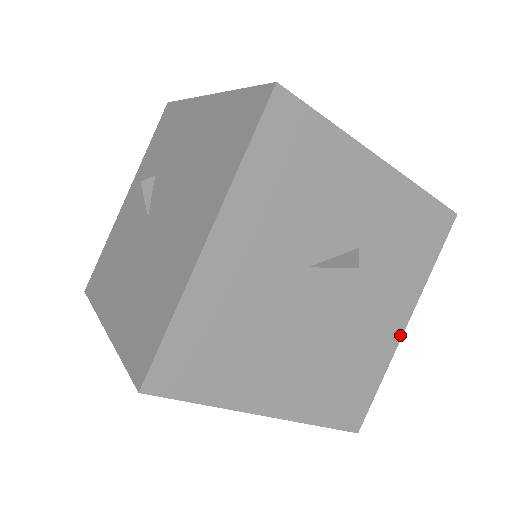
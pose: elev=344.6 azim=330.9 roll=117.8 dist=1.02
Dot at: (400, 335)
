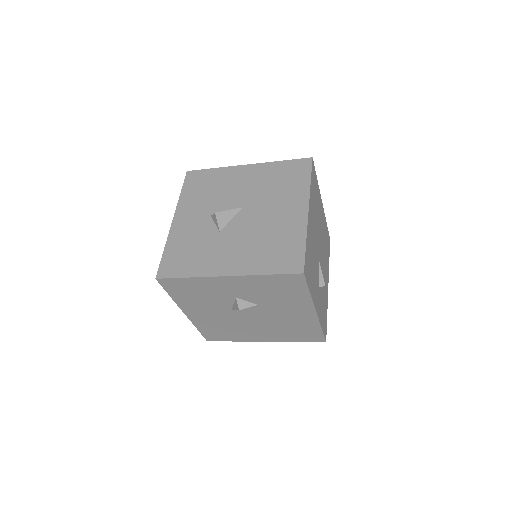
Dot at: (316, 316)
